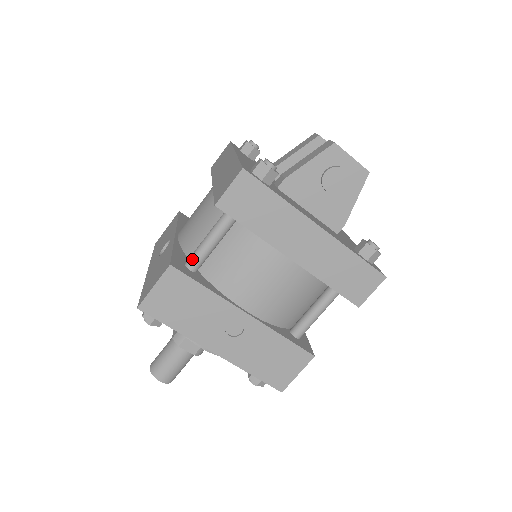
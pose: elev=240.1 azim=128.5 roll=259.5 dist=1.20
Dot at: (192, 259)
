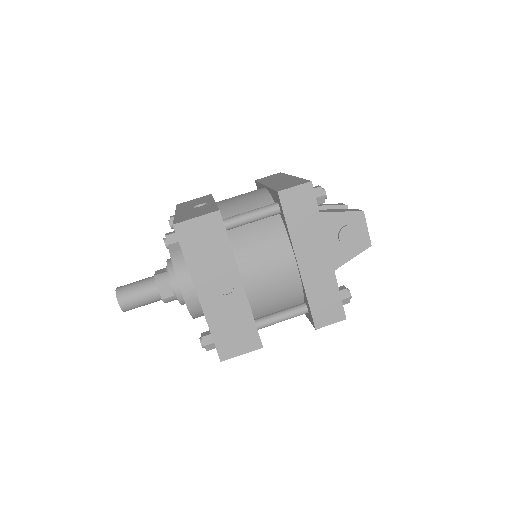
Dot at: (231, 219)
